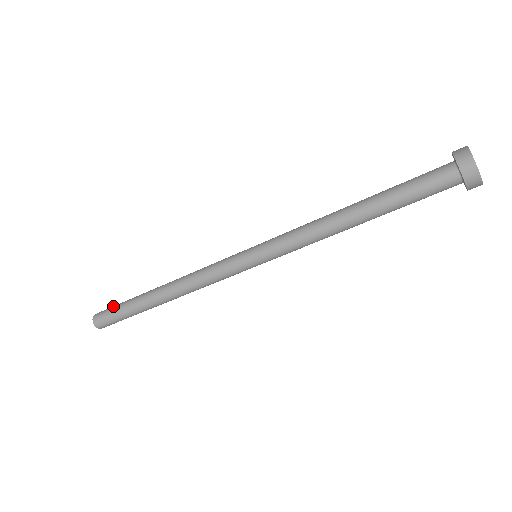
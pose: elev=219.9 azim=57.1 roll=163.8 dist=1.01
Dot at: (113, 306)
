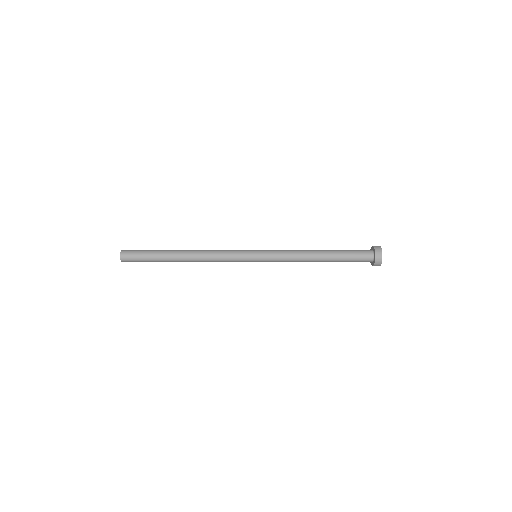
Dot at: (140, 250)
